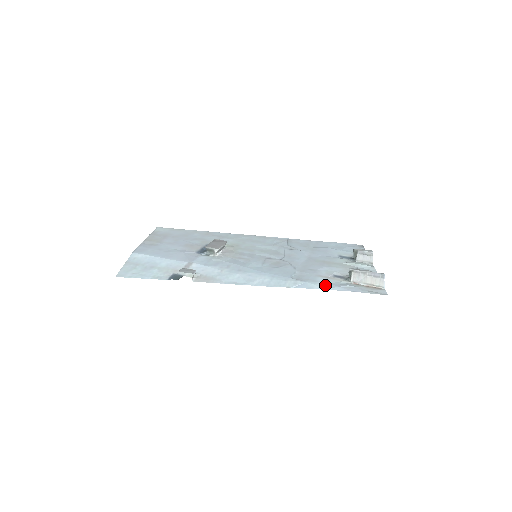
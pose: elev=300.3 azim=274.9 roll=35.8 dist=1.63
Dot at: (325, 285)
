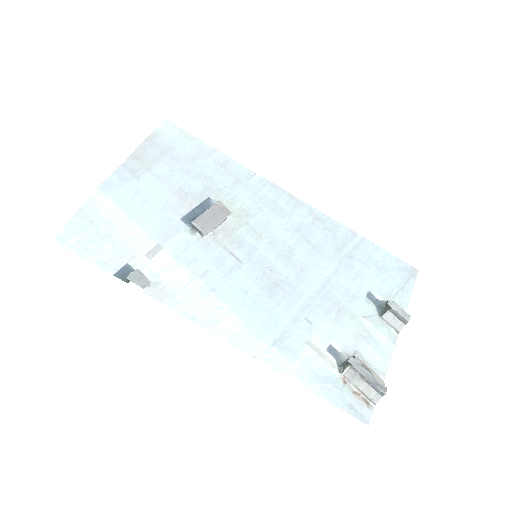
Dot at: (302, 372)
